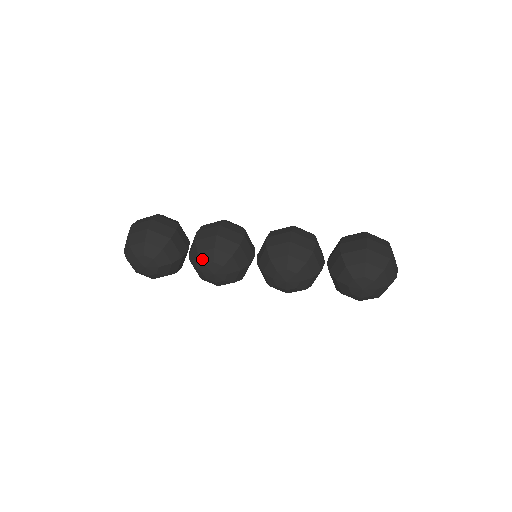
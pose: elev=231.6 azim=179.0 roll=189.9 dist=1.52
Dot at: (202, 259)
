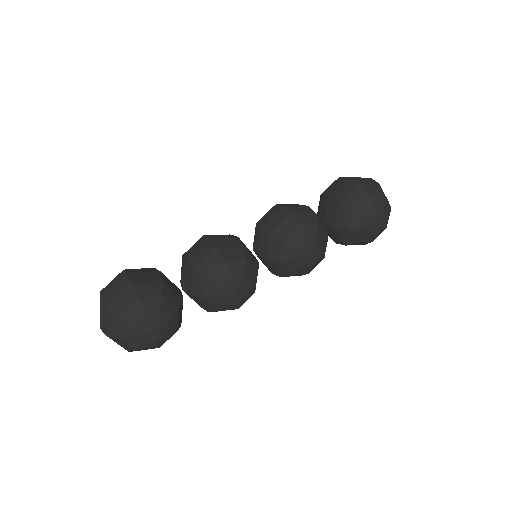
Dot at: (216, 280)
